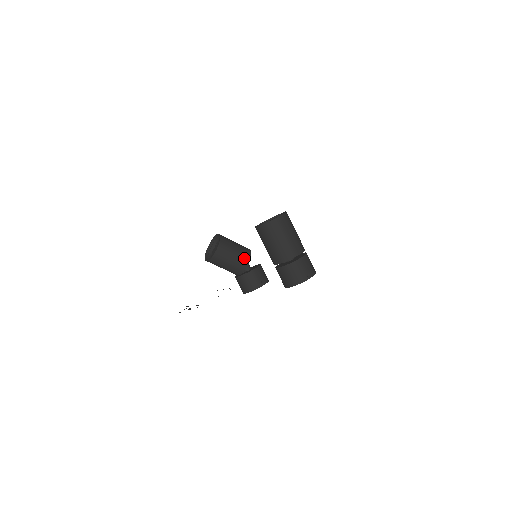
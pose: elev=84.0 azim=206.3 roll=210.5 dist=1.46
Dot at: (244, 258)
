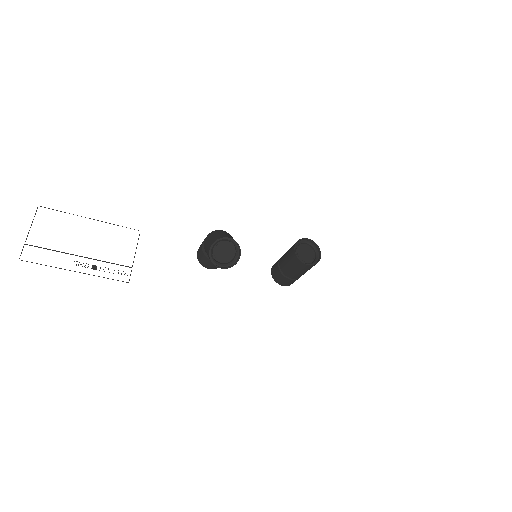
Dot at: occluded
